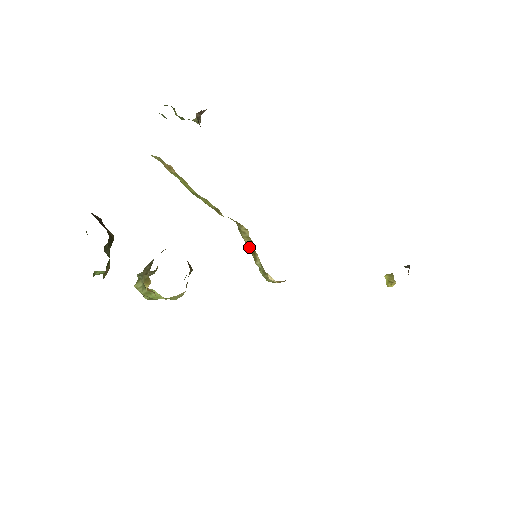
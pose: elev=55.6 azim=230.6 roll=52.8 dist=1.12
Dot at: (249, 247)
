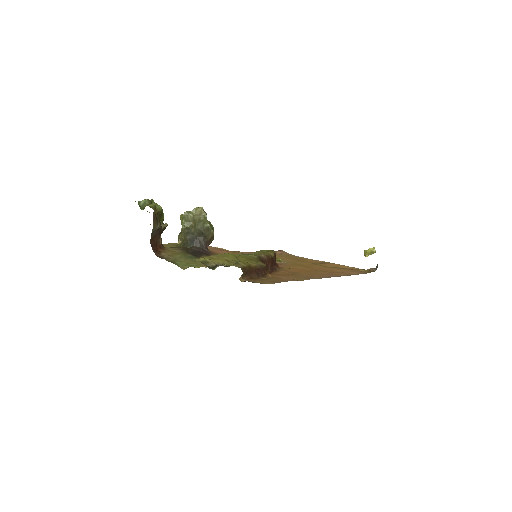
Dot at: occluded
